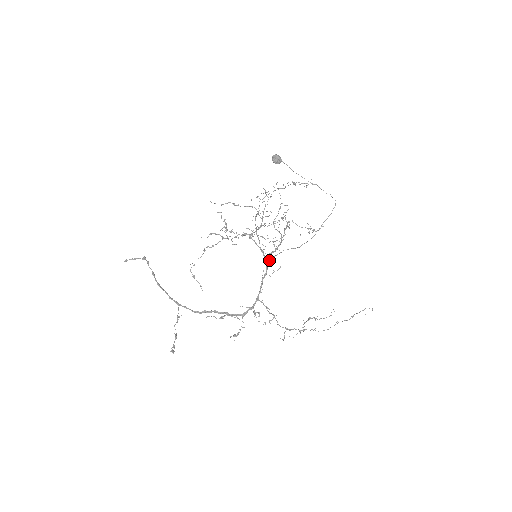
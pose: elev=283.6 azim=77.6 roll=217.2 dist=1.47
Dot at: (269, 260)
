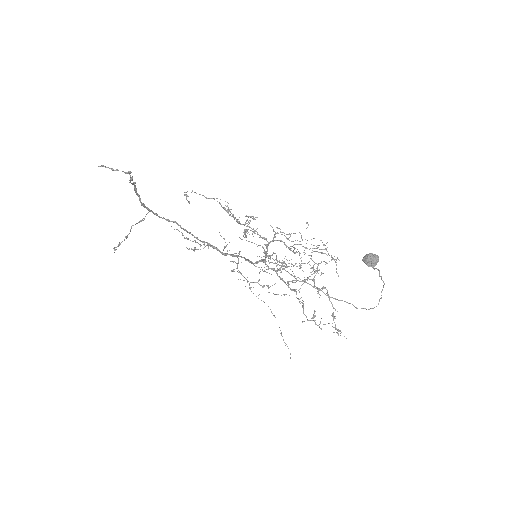
Dot at: occluded
